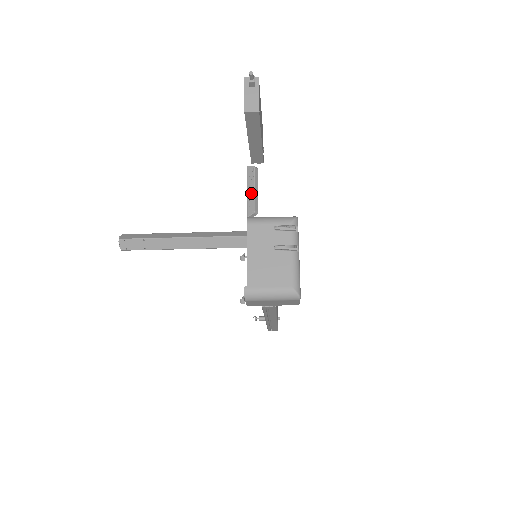
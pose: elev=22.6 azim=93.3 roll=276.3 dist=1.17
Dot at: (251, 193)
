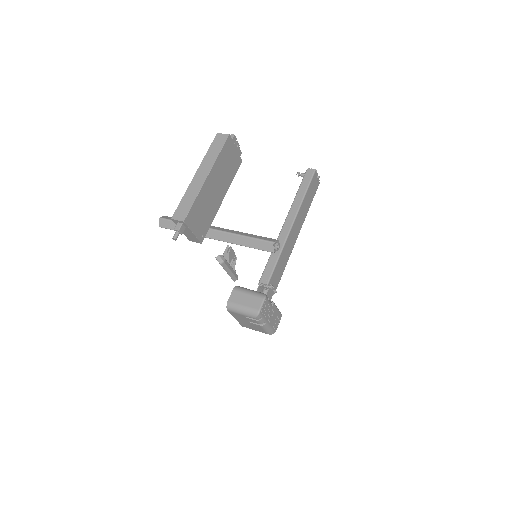
Dot at: (227, 273)
